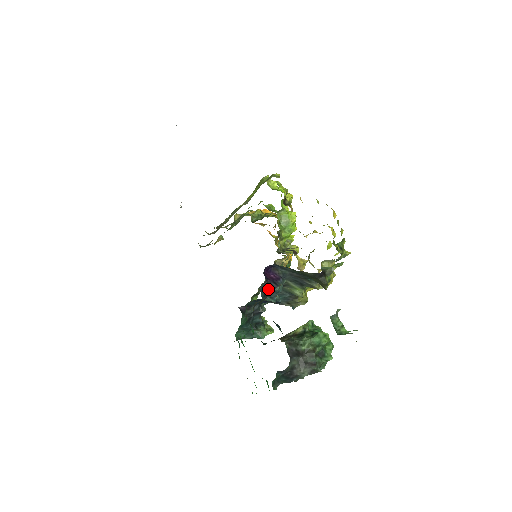
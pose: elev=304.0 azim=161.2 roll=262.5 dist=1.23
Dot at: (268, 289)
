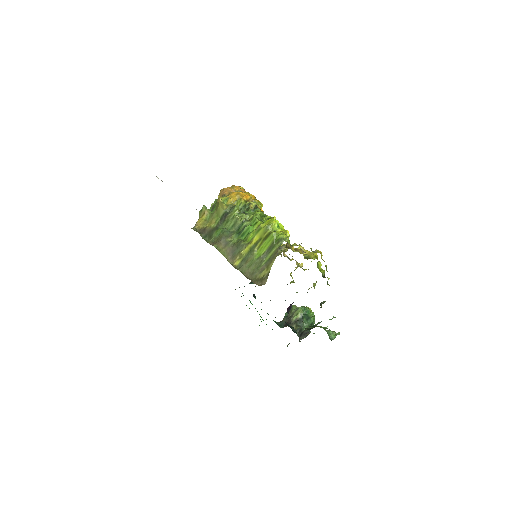
Dot at: occluded
